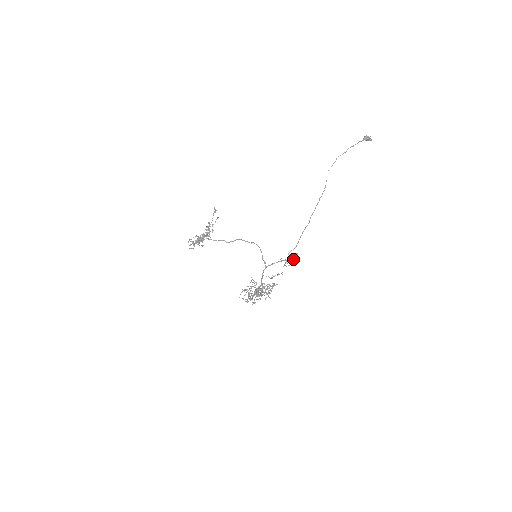
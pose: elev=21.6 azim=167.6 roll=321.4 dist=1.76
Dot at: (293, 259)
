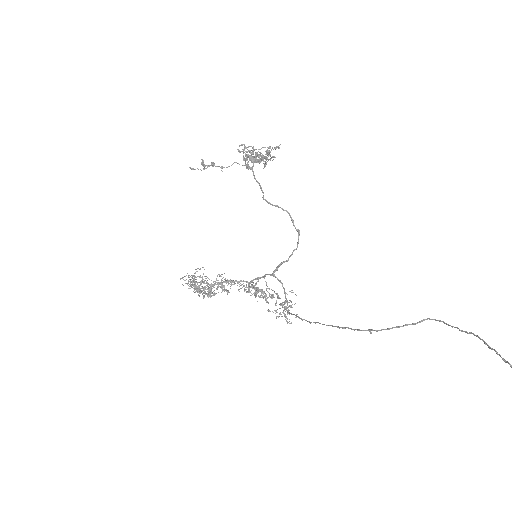
Dot at: (284, 314)
